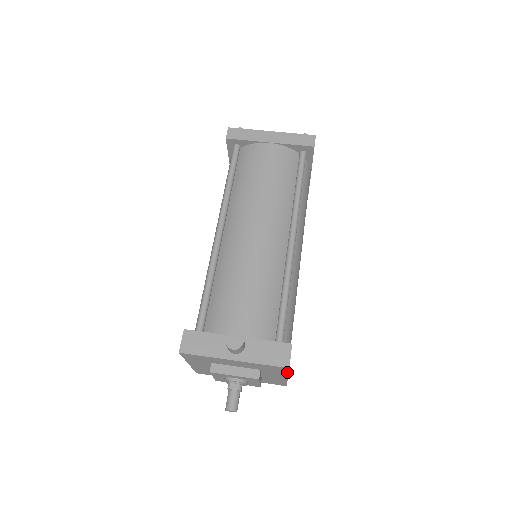
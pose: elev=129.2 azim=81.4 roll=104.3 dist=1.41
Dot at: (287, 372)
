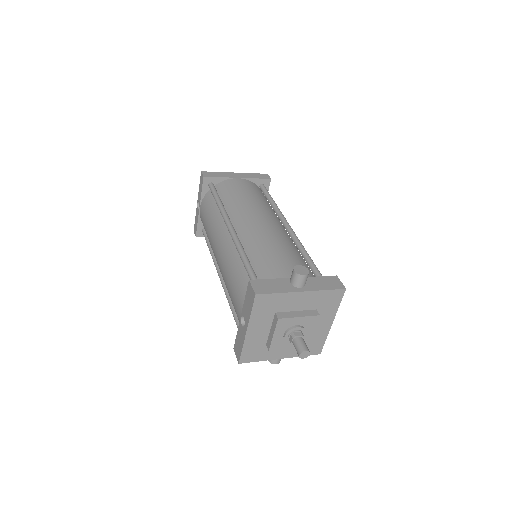
Dot at: (339, 303)
